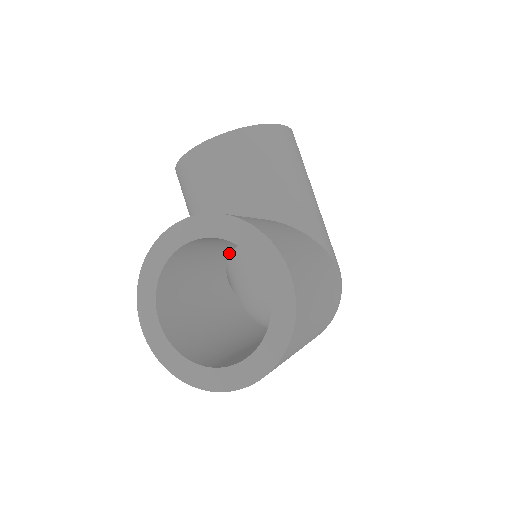
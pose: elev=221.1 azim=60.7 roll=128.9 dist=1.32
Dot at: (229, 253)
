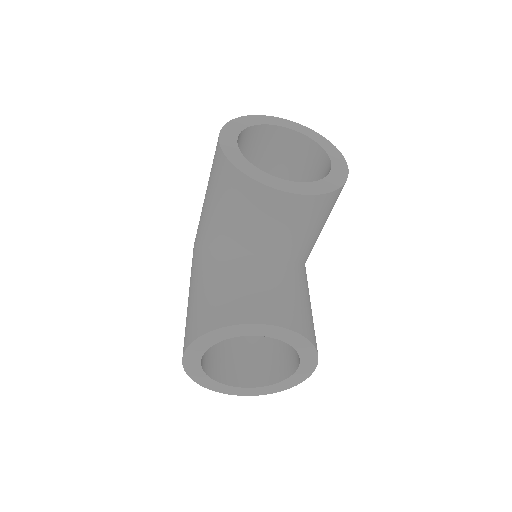
Dot at: occluded
